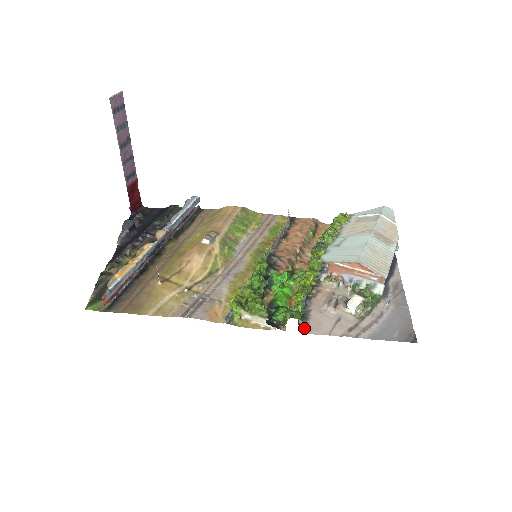
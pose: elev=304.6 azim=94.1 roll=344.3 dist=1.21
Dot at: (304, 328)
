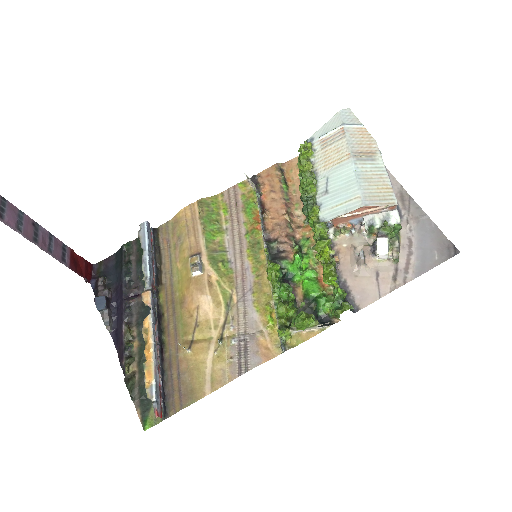
Dot at: (353, 306)
